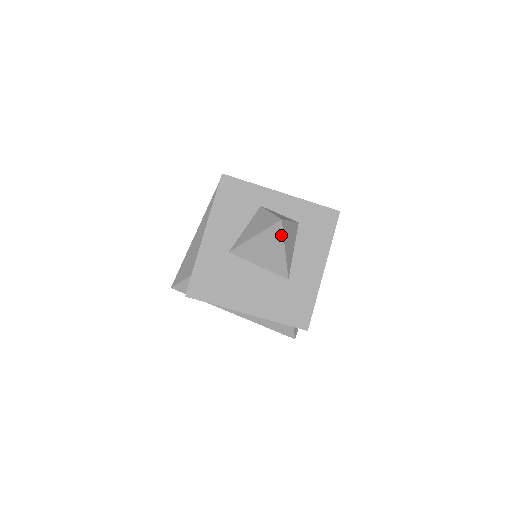
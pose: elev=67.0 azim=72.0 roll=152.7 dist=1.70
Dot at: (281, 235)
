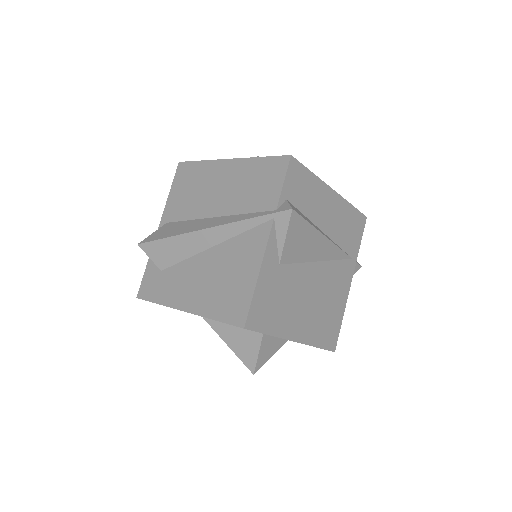
Dot at: occluded
